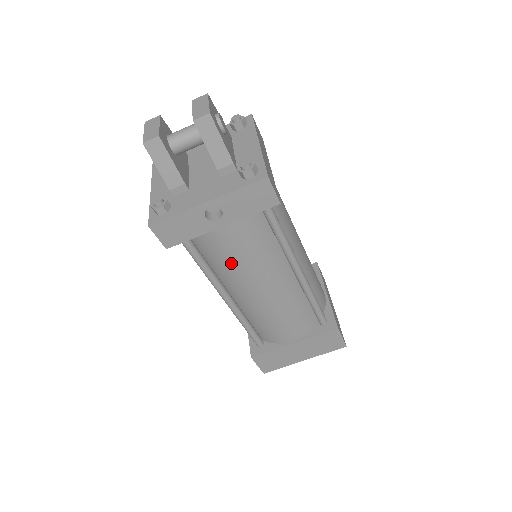
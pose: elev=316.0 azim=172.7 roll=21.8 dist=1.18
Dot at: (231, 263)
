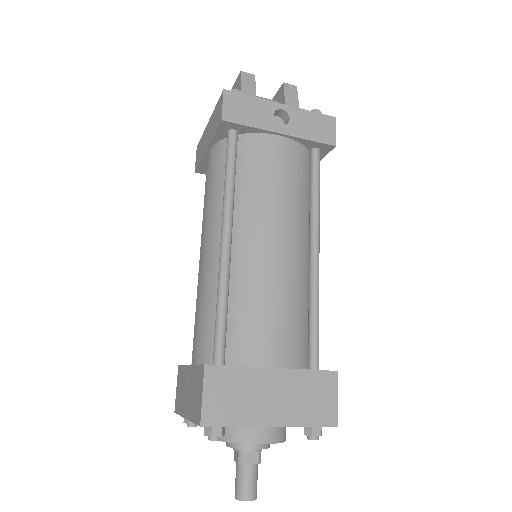
Dot at: (264, 184)
